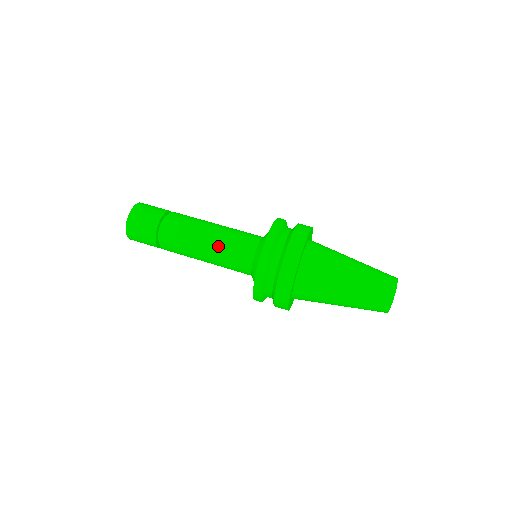
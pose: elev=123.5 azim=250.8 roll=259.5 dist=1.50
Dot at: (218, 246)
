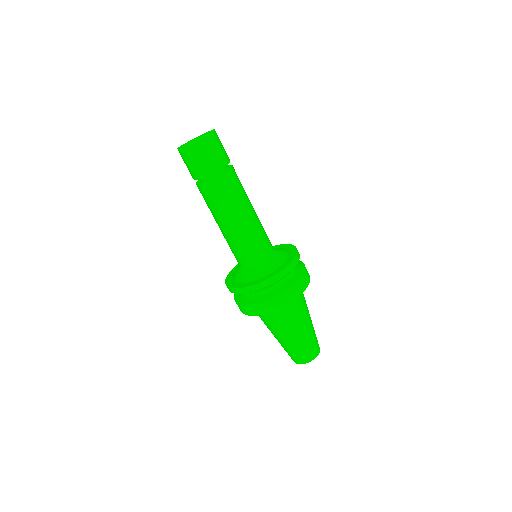
Dot at: (225, 238)
